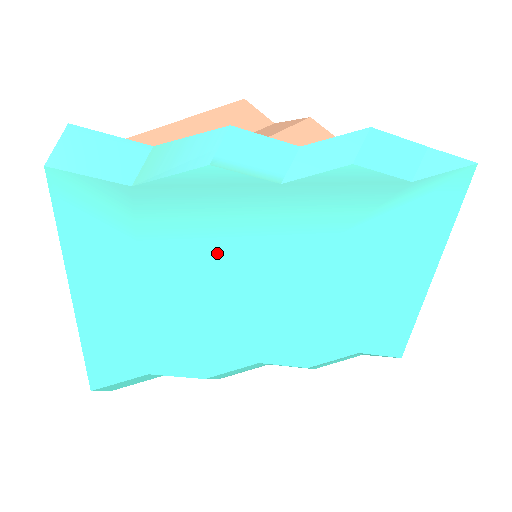
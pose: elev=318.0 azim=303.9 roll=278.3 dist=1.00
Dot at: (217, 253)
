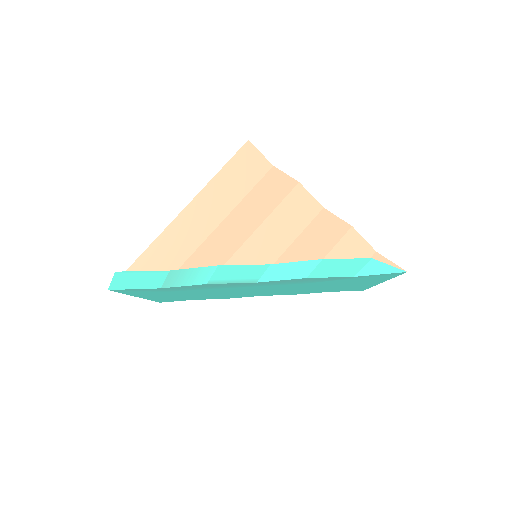
Dot at: (221, 290)
